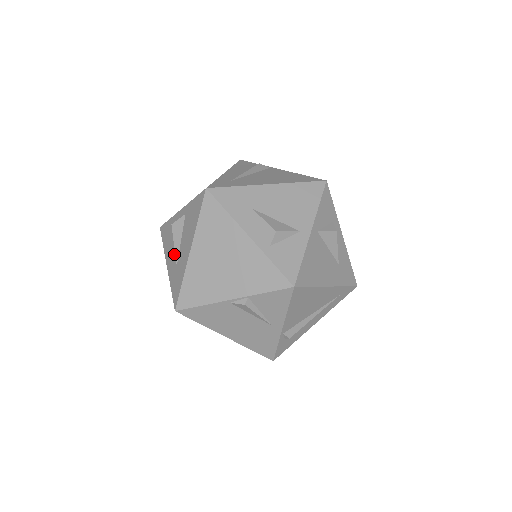
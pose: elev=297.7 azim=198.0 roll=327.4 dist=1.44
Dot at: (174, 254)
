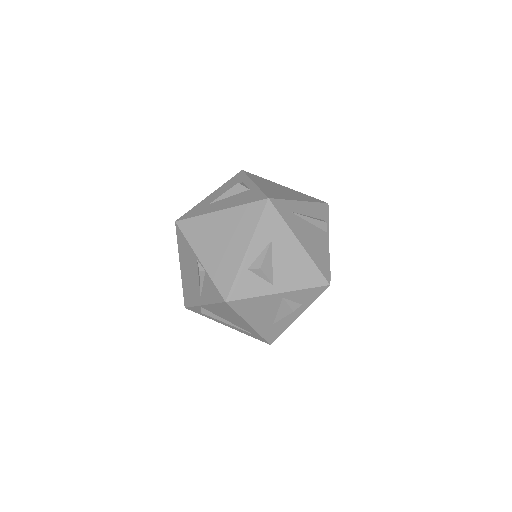
Dot at: occluded
